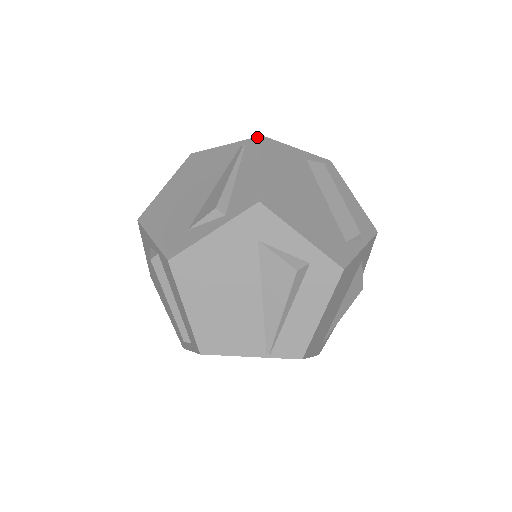
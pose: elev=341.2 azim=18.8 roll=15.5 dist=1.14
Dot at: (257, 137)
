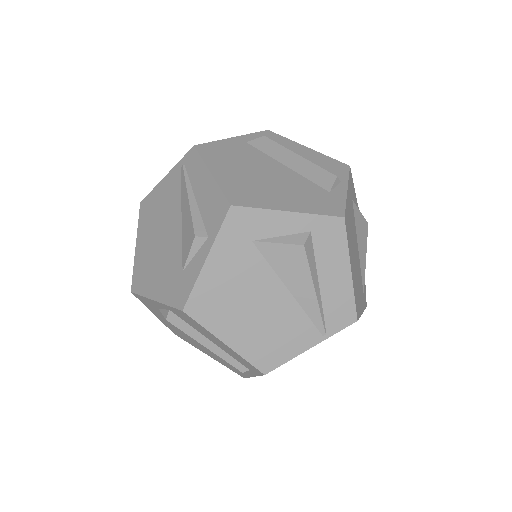
Dot at: (190, 150)
